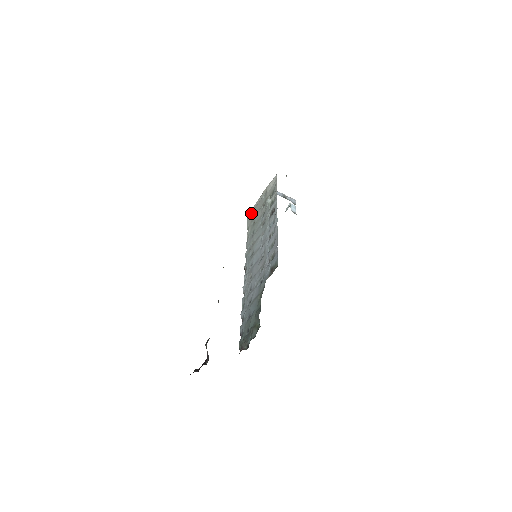
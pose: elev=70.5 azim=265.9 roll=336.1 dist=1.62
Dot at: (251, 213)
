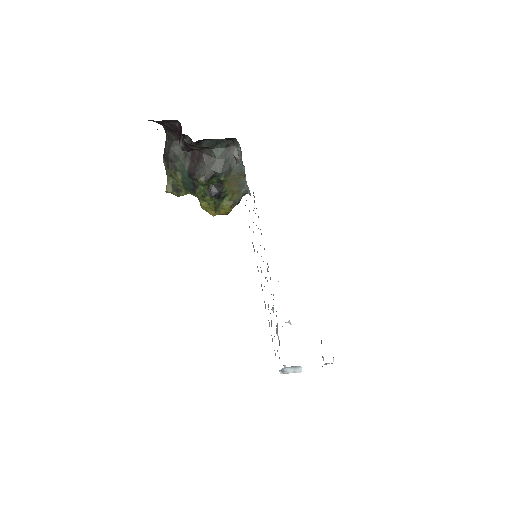
Dot at: occluded
